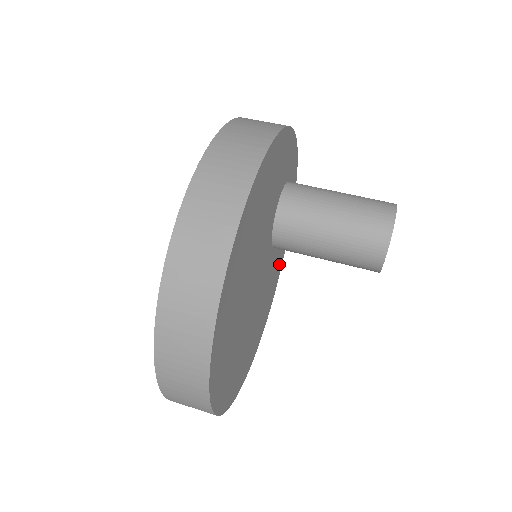
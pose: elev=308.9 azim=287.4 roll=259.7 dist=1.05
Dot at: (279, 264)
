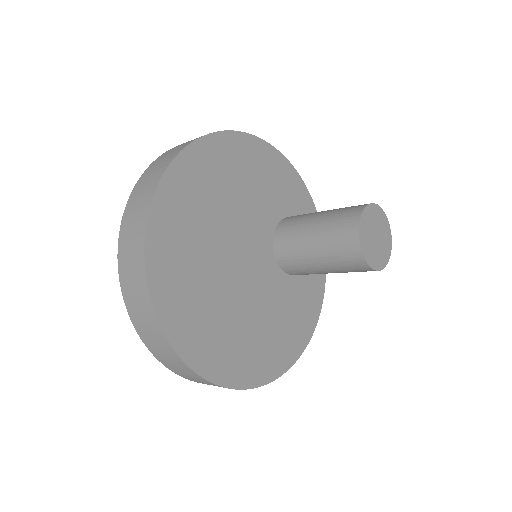
Dot at: (302, 325)
